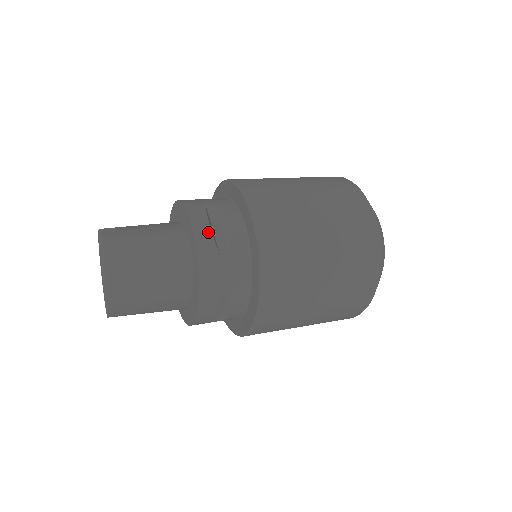
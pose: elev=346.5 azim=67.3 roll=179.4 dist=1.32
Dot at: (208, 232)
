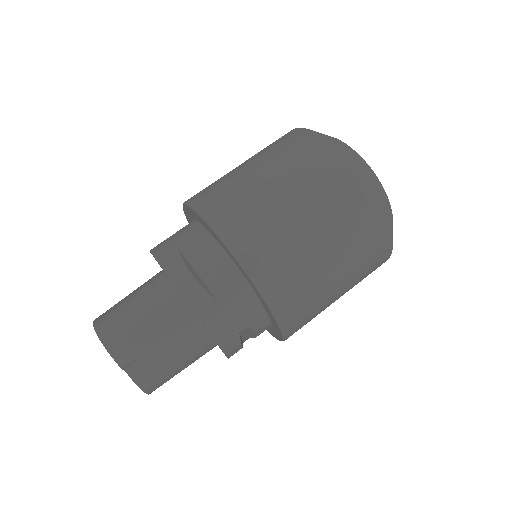
Dot at: occluded
